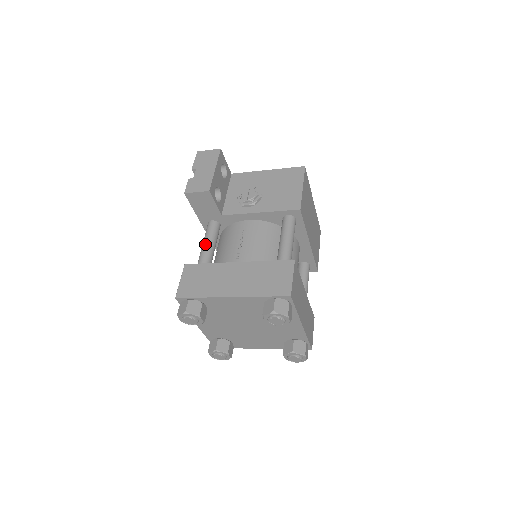
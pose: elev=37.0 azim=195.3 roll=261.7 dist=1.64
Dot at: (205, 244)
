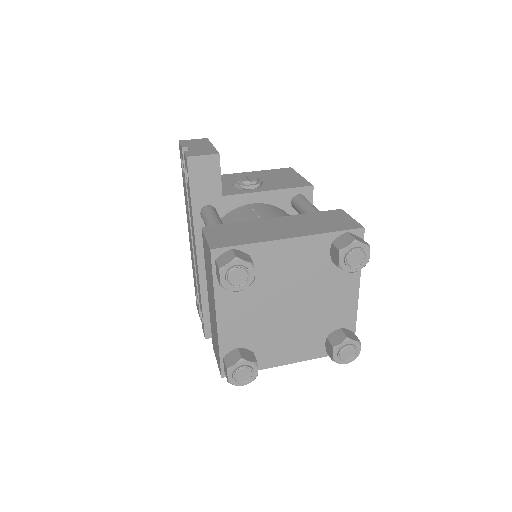
Dot at: (213, 219)
